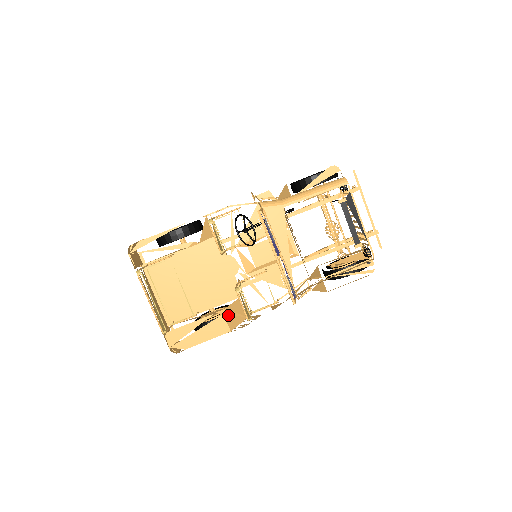
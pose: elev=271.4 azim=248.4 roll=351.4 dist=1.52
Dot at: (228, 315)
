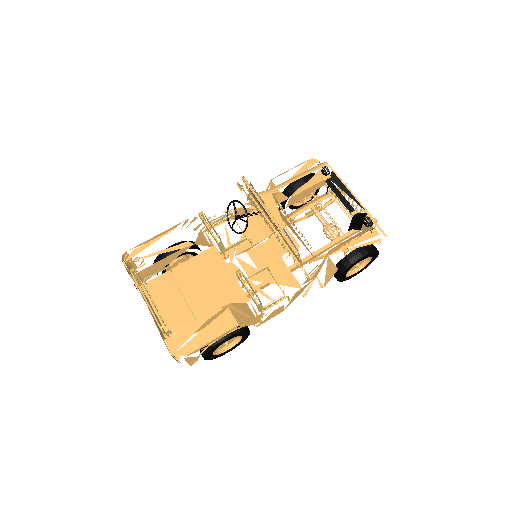
Dot at: (234, 311)
